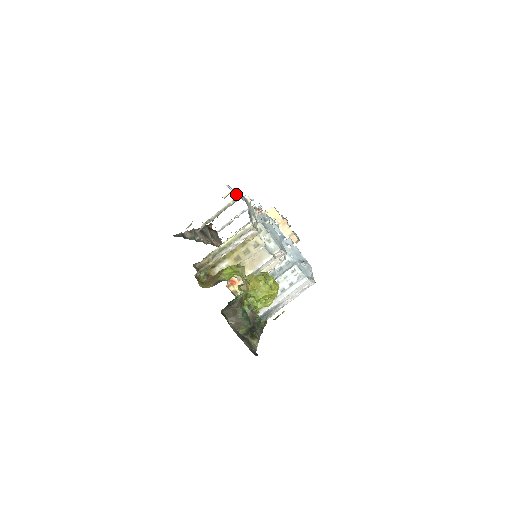
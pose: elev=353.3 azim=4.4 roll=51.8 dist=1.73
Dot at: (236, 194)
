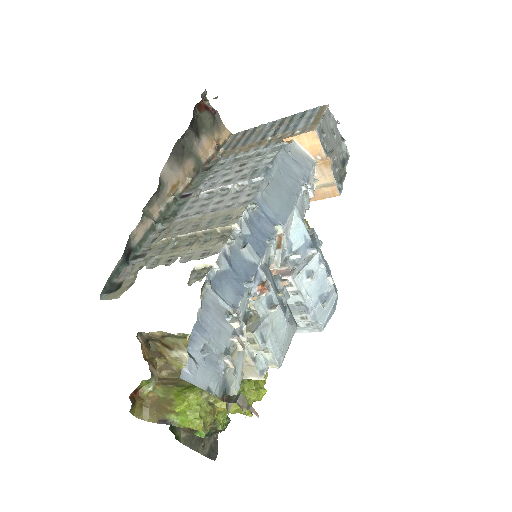
Dot at: (221, 268)
